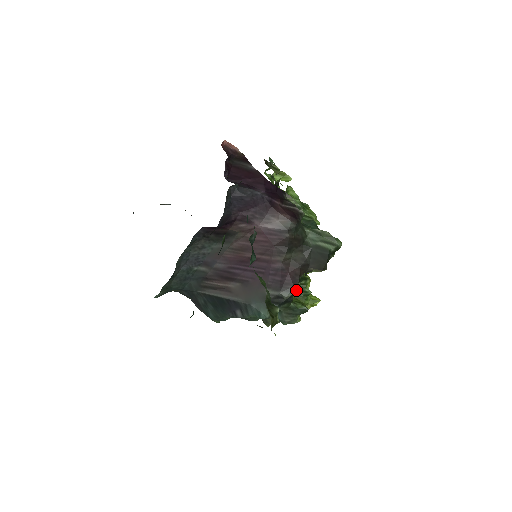
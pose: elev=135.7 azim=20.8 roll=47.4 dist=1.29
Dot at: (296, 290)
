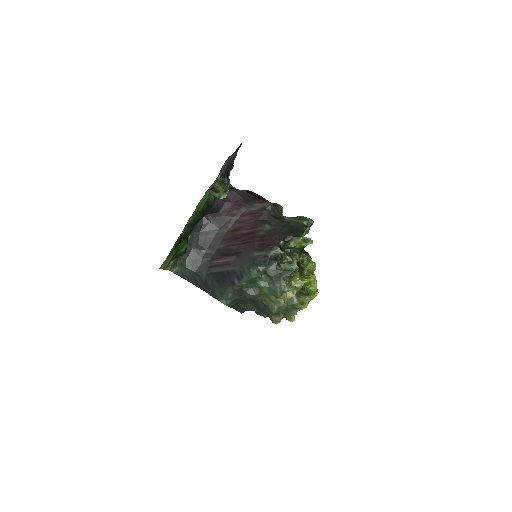
Dot at: (276, 248)
